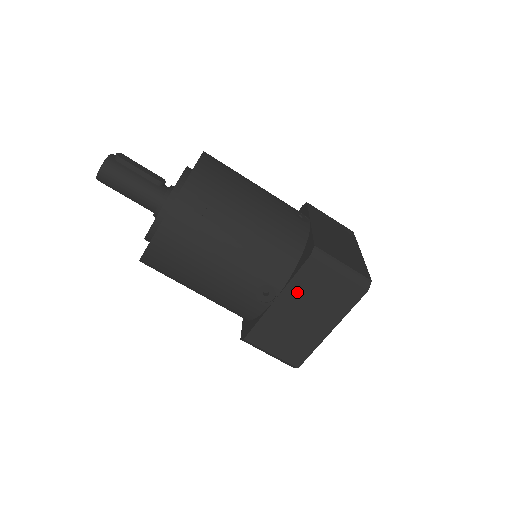
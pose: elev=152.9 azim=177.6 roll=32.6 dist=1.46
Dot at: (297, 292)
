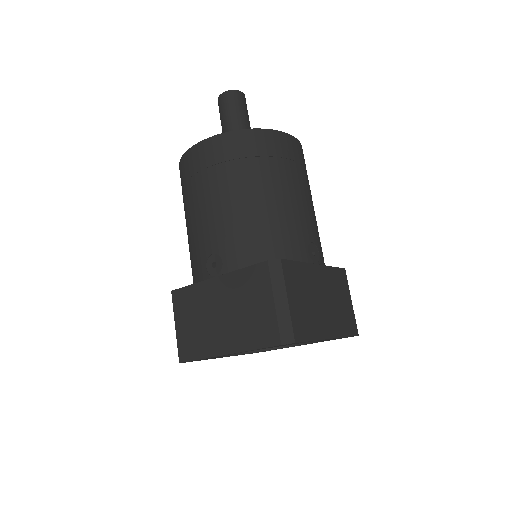
Dot at: (329, 279)
